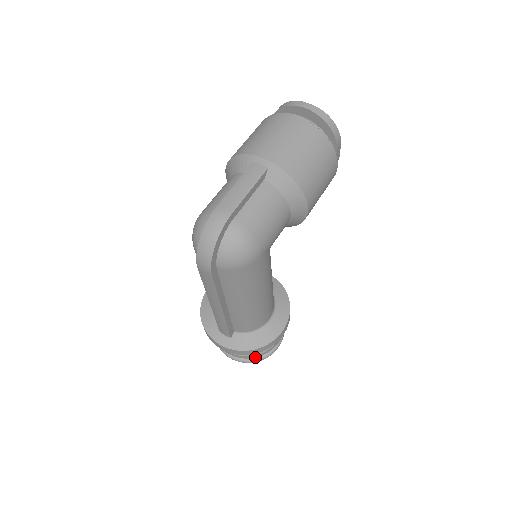
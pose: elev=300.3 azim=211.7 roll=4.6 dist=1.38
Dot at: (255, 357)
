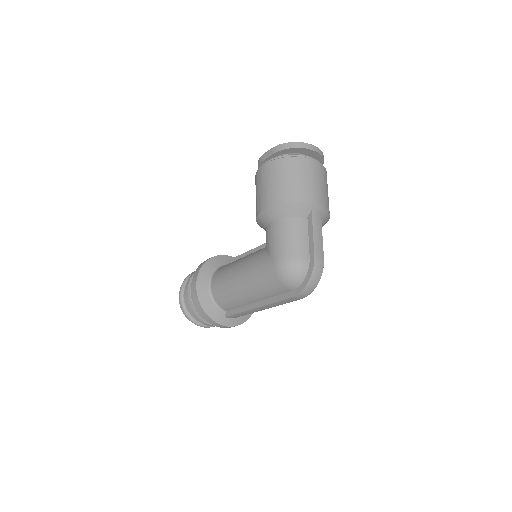
Dot at: occluded
